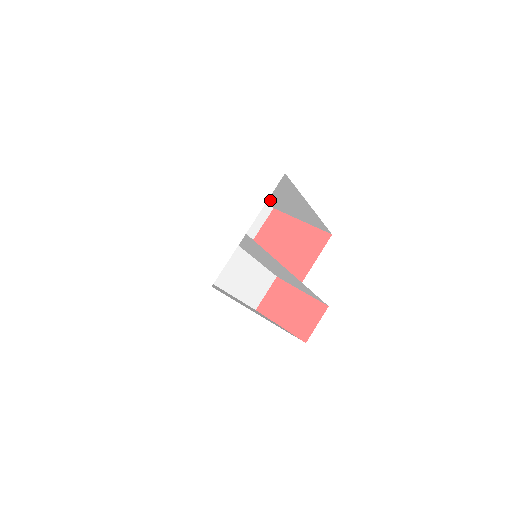
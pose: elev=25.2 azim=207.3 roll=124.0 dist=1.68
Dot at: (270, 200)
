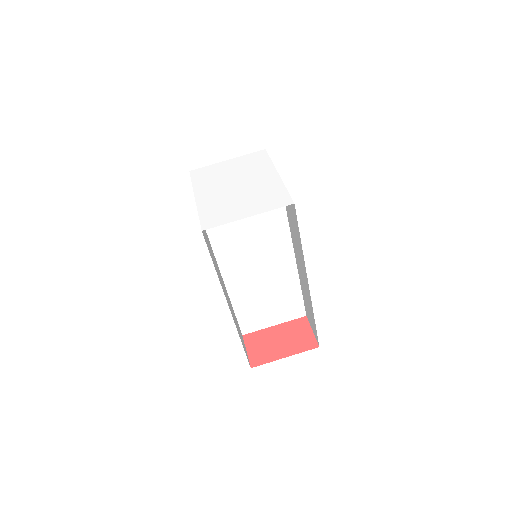
Dot at: occluded
